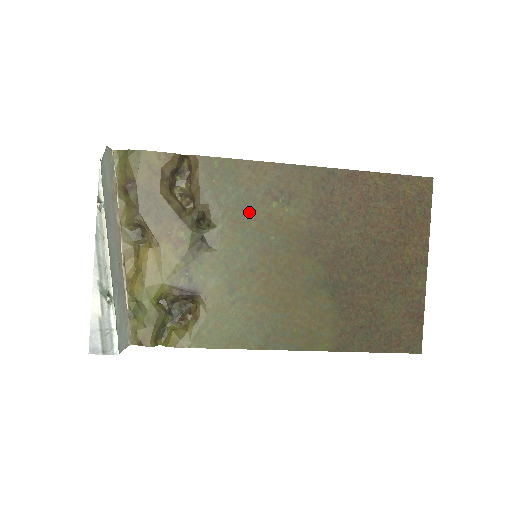
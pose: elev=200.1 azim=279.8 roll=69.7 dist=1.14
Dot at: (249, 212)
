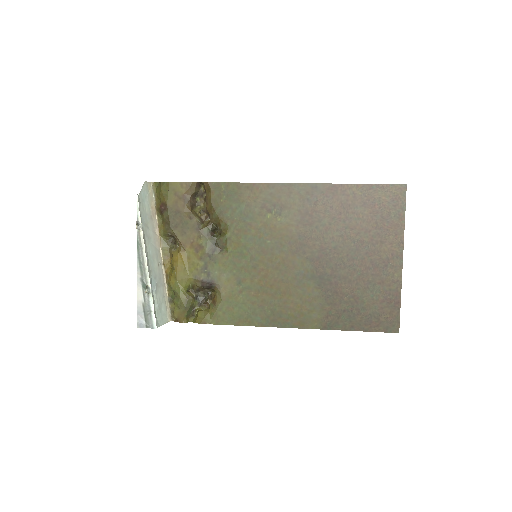
Dot at: (249, 223)
